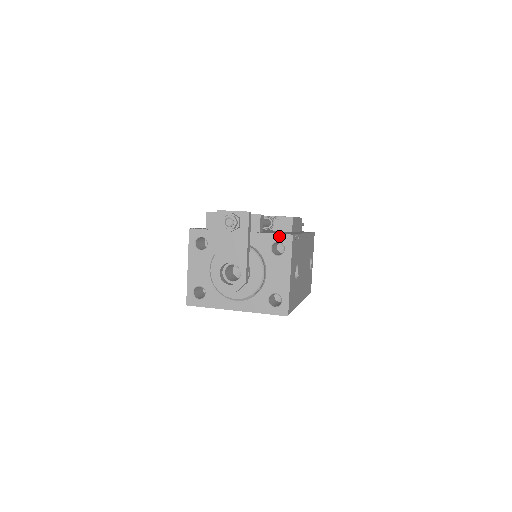
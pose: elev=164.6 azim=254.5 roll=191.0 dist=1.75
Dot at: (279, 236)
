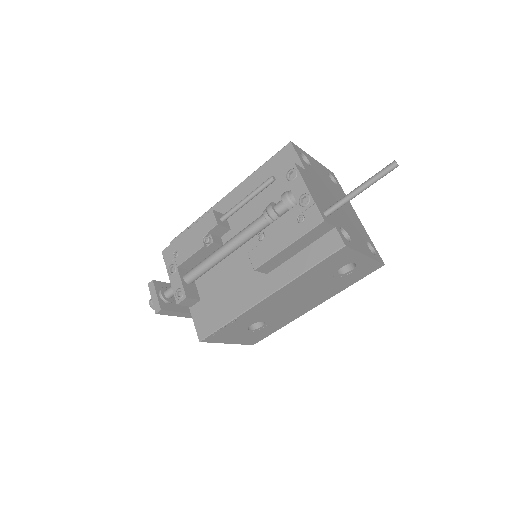
Dot at: (197, 328)
